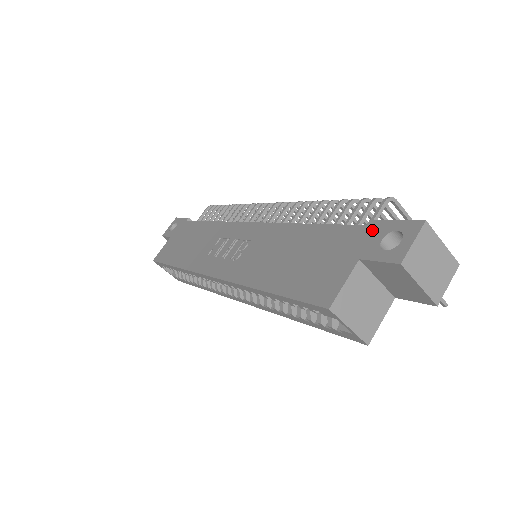
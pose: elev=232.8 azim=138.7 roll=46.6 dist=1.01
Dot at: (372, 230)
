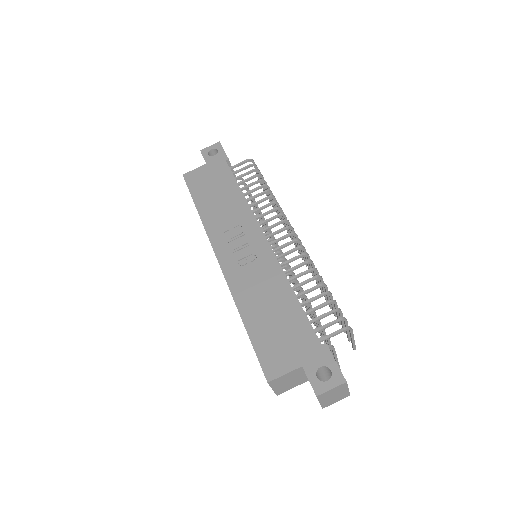
Dot at: (321, 353)
